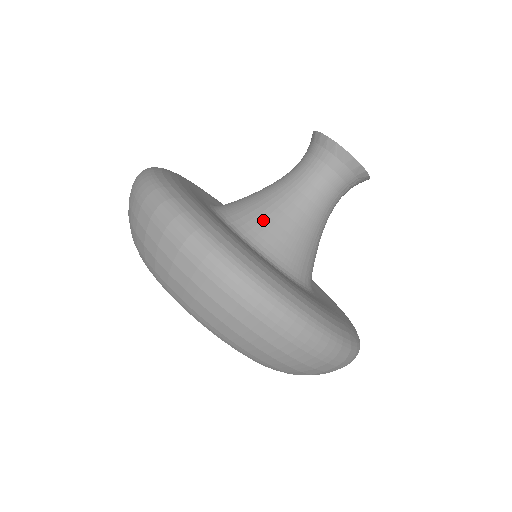
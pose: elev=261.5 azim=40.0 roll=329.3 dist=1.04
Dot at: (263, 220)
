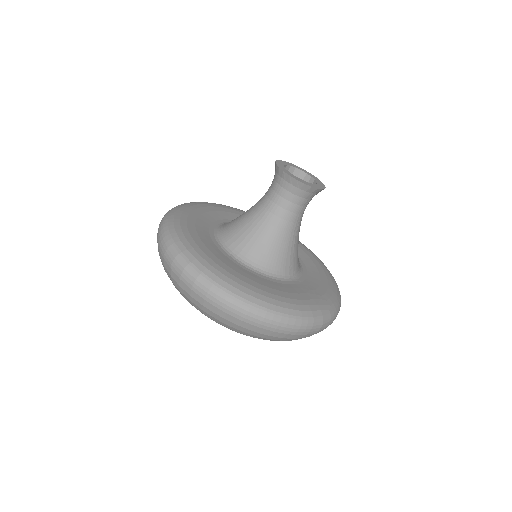
Dot at: (249, 241)
